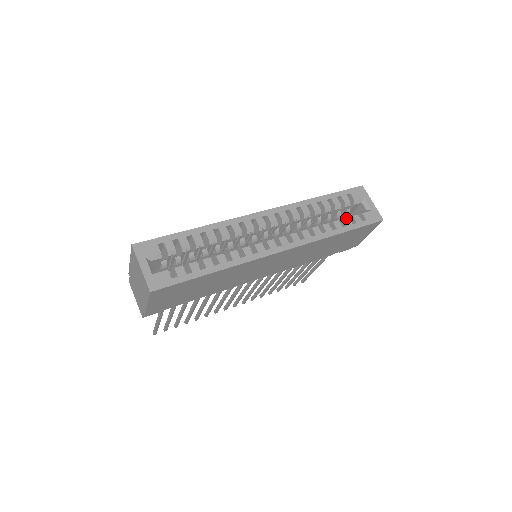
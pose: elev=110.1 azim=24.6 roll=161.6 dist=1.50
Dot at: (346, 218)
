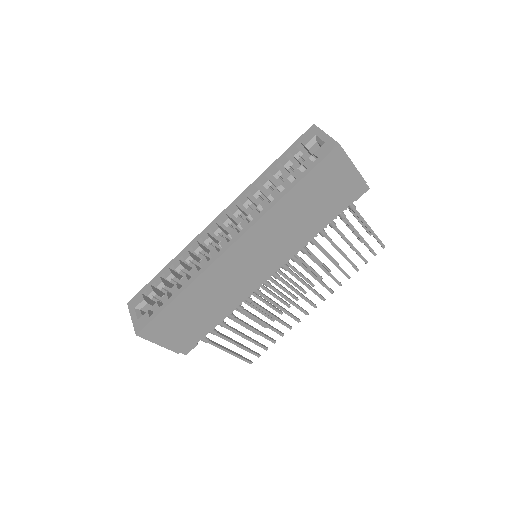
Dot at: (295, 171)
